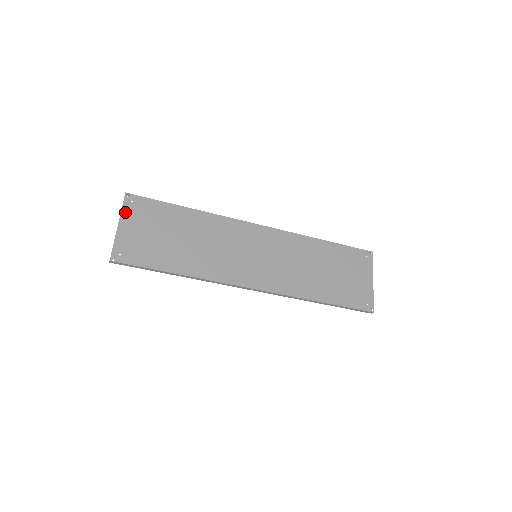
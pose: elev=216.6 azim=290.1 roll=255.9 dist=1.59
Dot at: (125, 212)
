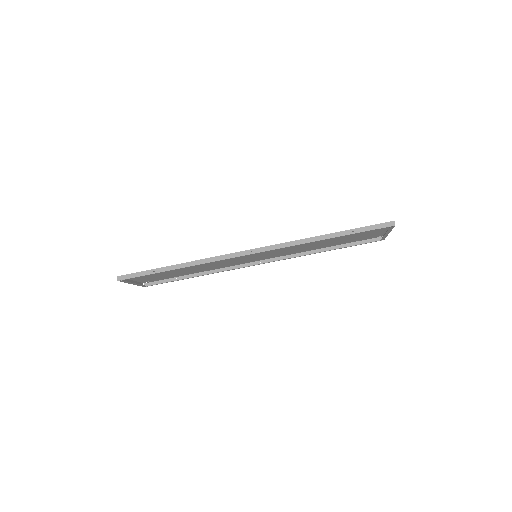
Dot at: (140, 281)
